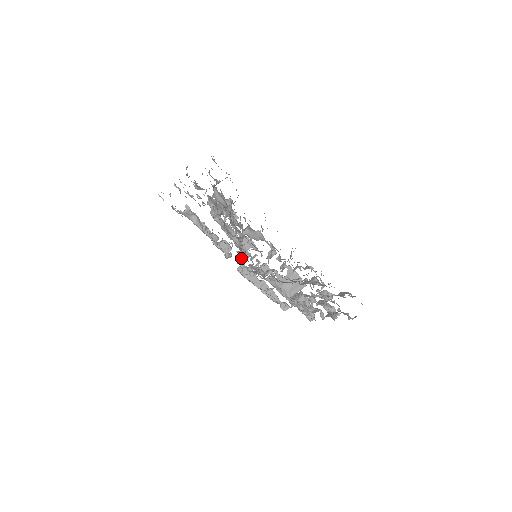
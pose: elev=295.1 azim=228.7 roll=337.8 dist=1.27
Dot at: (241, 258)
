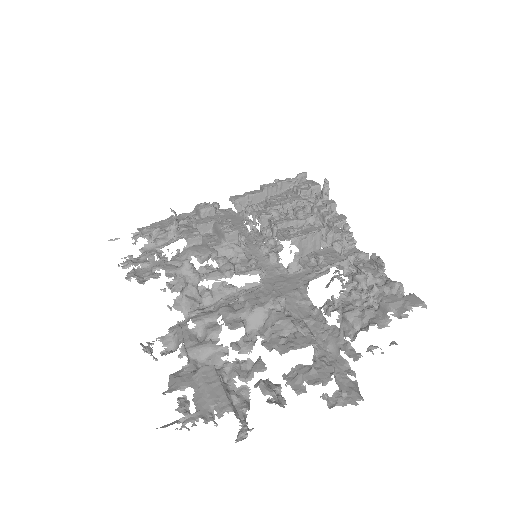
Dot at: occluded
